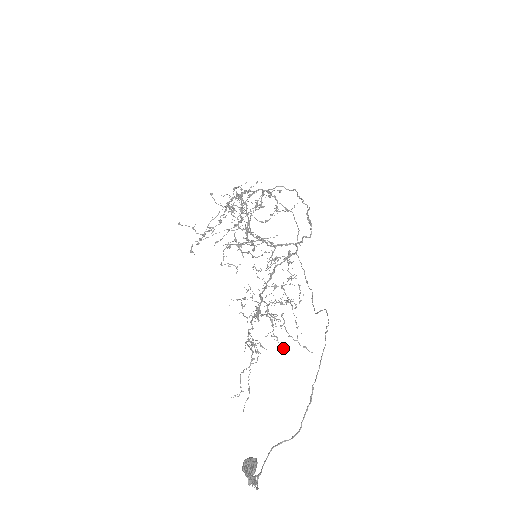
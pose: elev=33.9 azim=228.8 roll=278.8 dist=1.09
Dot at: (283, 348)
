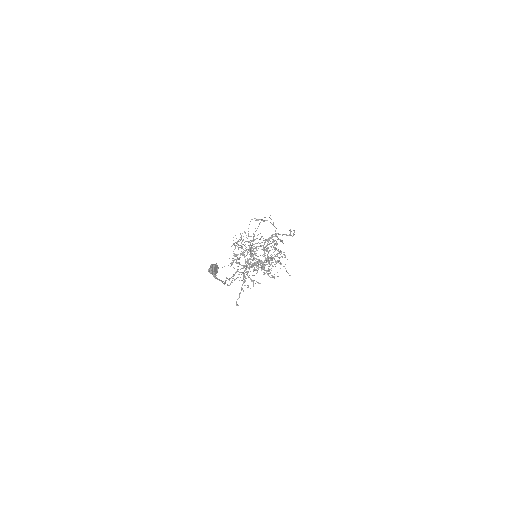
Dot at: occluded
